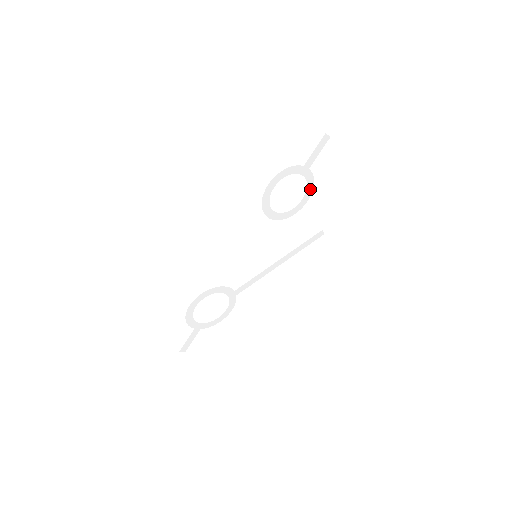
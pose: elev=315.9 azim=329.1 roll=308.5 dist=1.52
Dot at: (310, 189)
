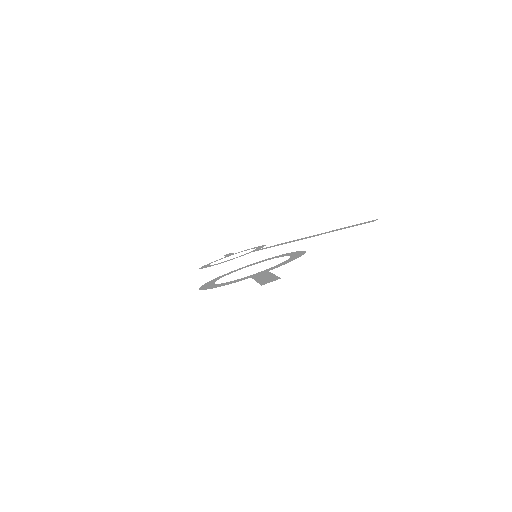
Dot at: (297, 255)
